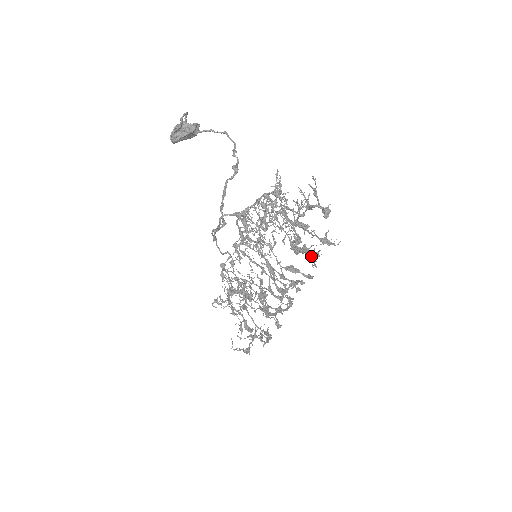
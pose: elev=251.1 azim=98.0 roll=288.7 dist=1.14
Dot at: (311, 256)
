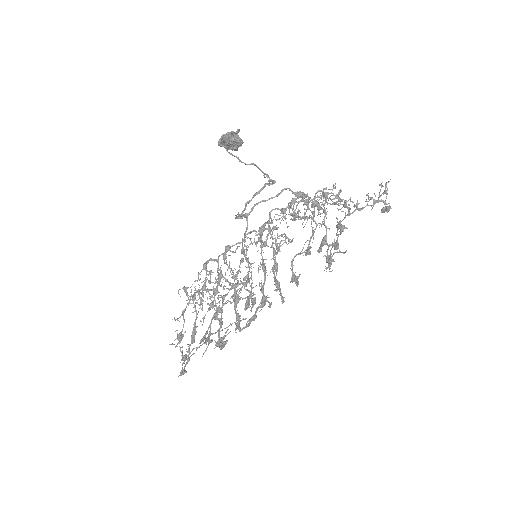
Dot at: (328, 259)
